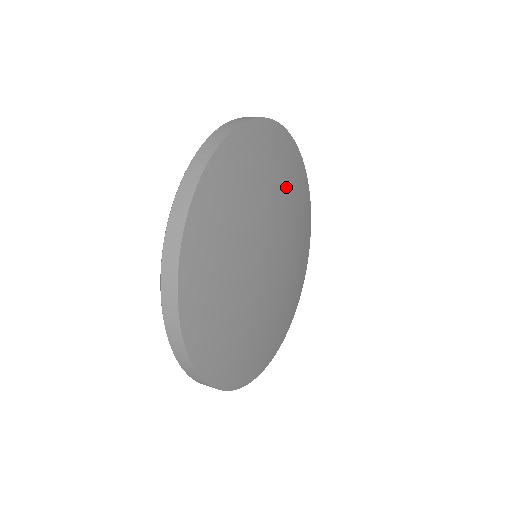
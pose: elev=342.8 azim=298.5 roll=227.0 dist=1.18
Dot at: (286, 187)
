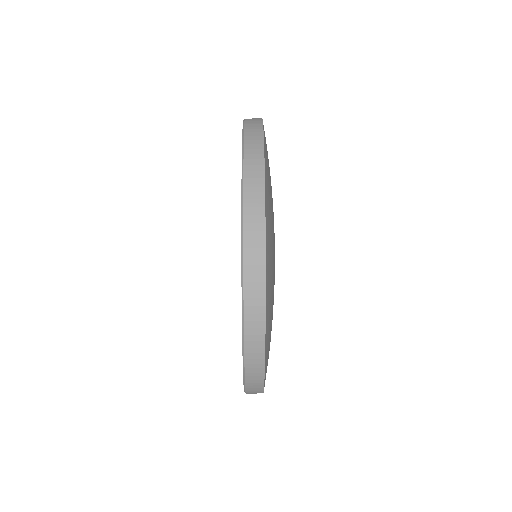
Dot at: occluded
